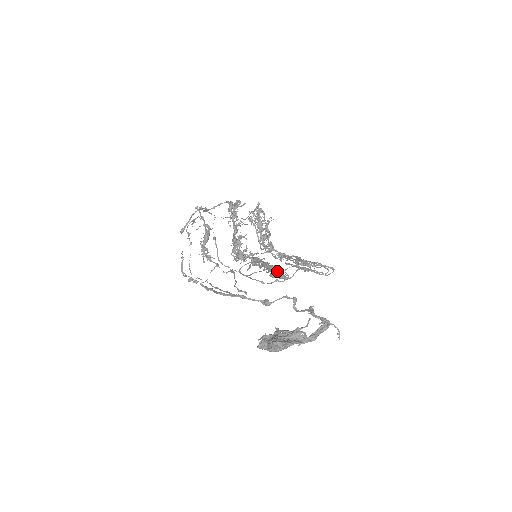
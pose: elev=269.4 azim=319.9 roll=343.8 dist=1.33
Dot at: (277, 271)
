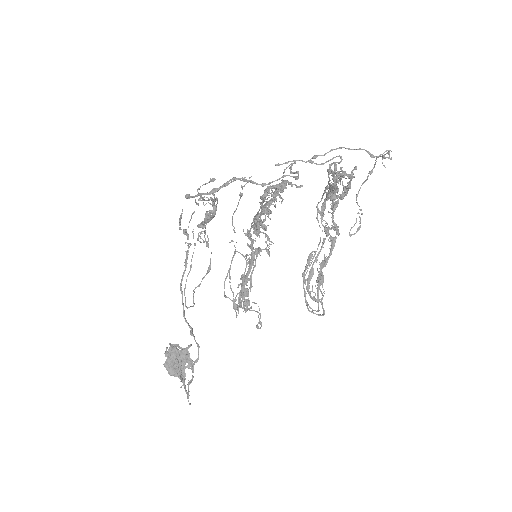
Dot at: (235, 307)
